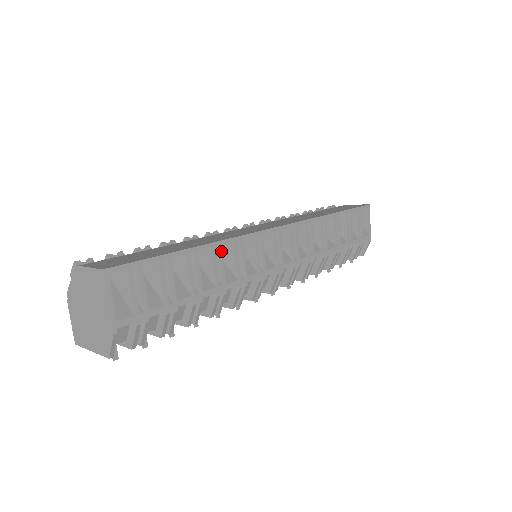
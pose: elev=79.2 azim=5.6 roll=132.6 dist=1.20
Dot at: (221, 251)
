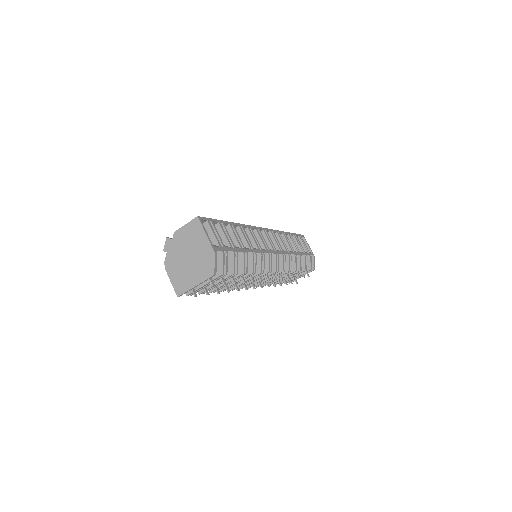
Dot at: (244, 230)
